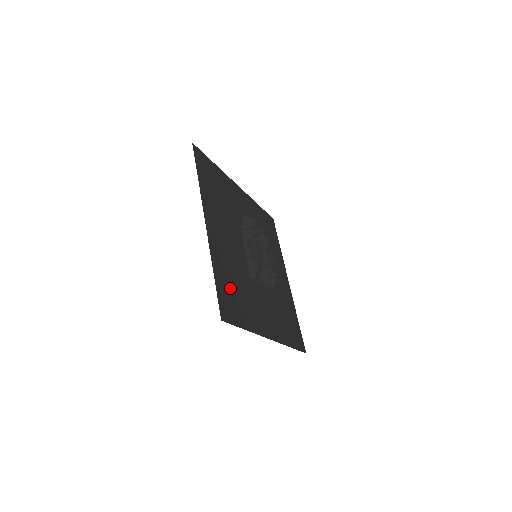
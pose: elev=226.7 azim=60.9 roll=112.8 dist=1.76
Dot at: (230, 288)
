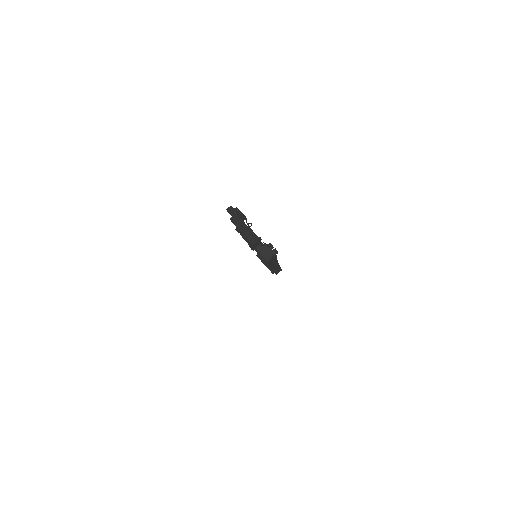
Dot at: occluded
